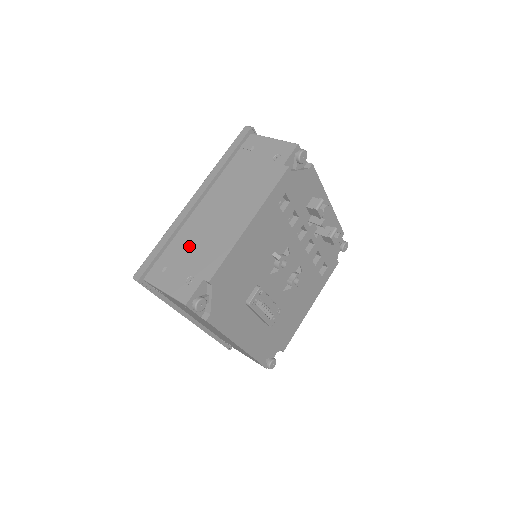
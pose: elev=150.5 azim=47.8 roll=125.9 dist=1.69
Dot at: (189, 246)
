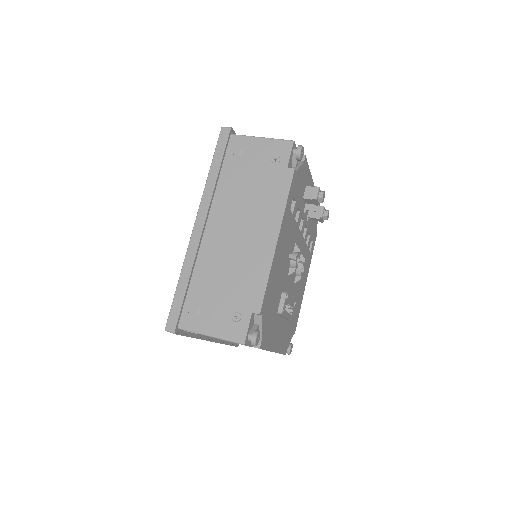
Dot at: (217, 279)
